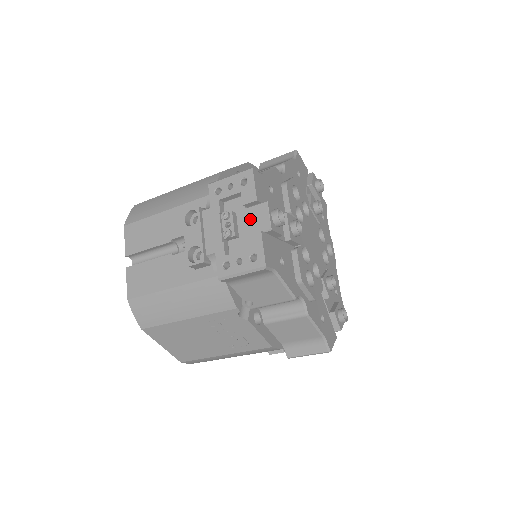
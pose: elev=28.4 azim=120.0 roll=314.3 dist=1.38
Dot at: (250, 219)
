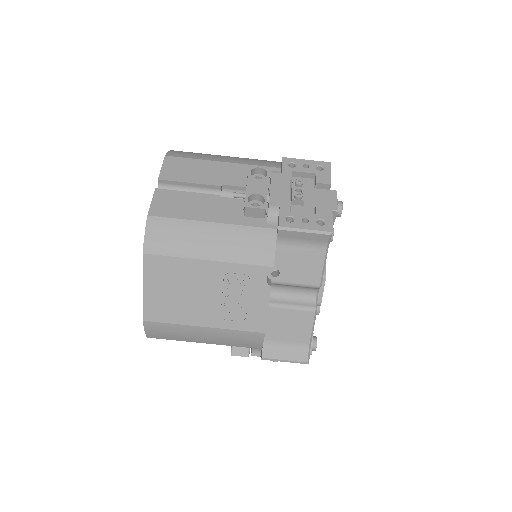
Dot at: (318, 197)
